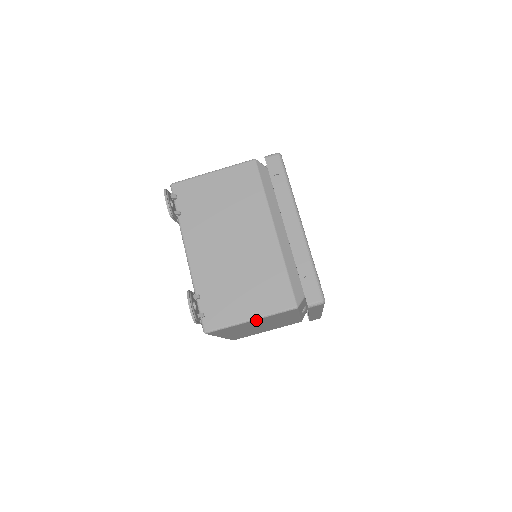
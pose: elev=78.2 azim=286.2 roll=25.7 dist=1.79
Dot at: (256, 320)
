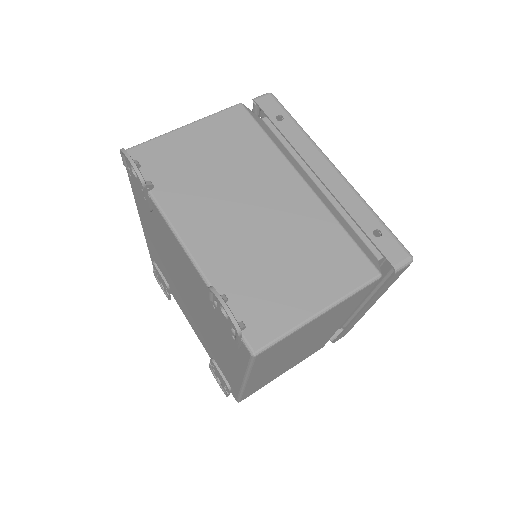
Dot at: (326, 313)
